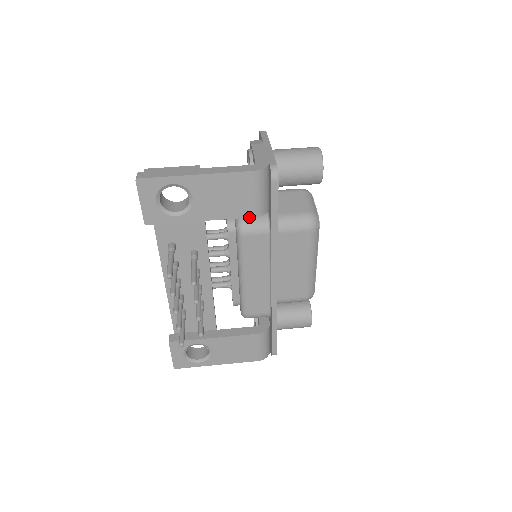
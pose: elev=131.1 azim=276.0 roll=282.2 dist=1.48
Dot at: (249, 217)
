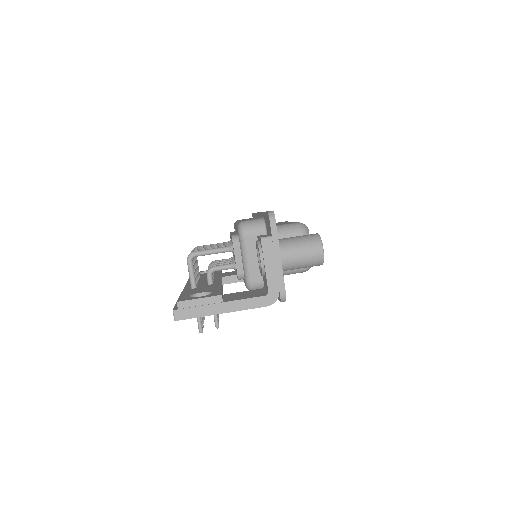
Dot at: occluded
